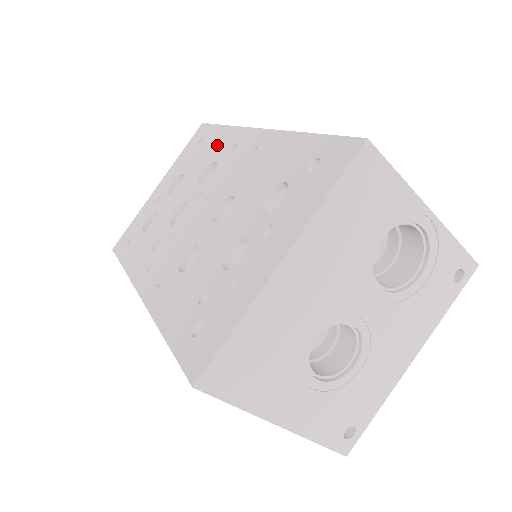
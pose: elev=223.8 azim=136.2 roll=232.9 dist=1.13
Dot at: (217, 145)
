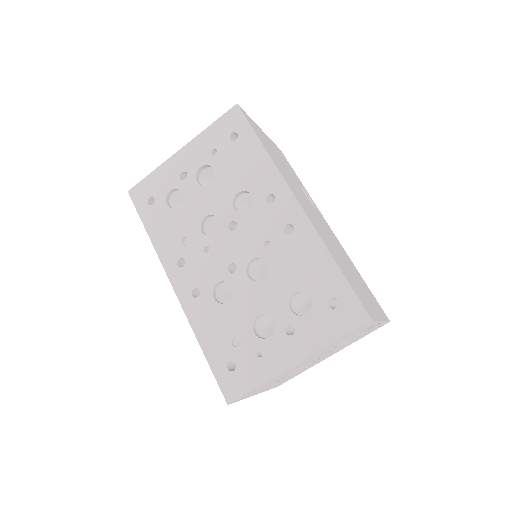
Dot at: (254, 171)
